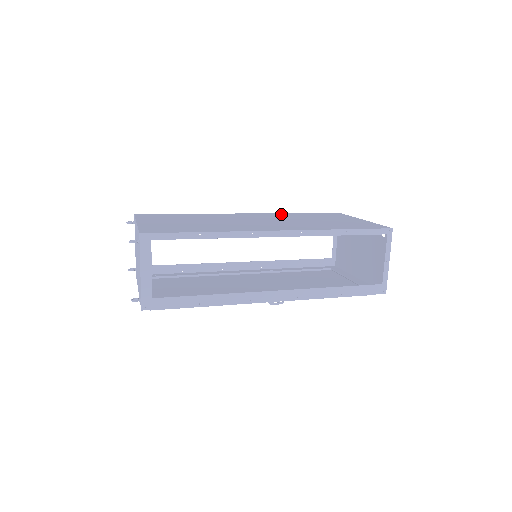
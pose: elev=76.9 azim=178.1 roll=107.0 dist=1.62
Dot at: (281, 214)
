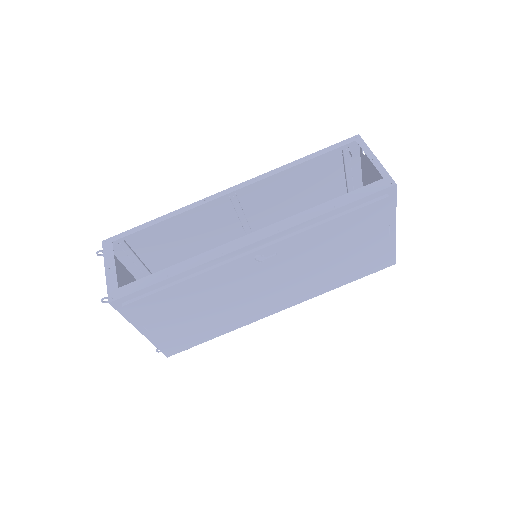
Dot at: occluded
